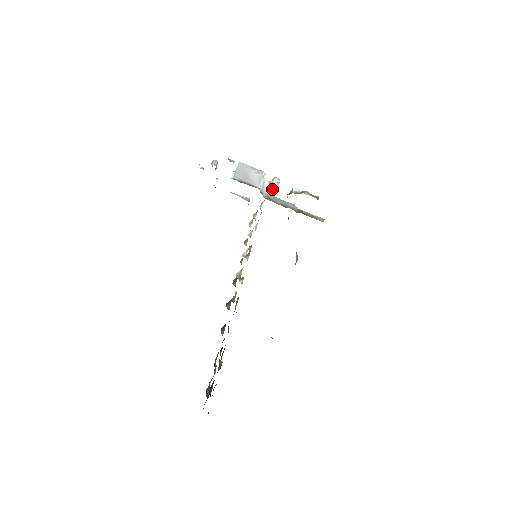
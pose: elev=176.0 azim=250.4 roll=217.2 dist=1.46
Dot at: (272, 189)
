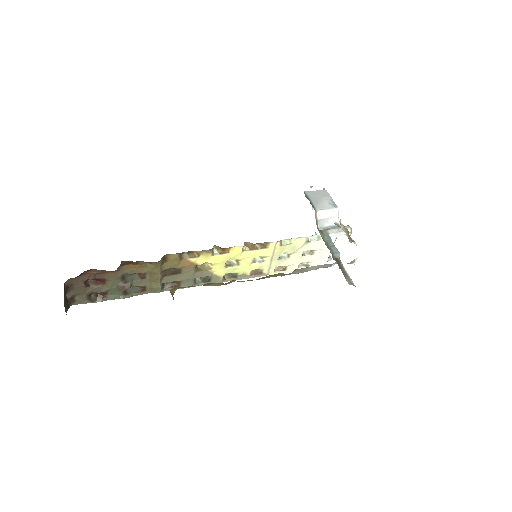
Dot at: (334, 229)
